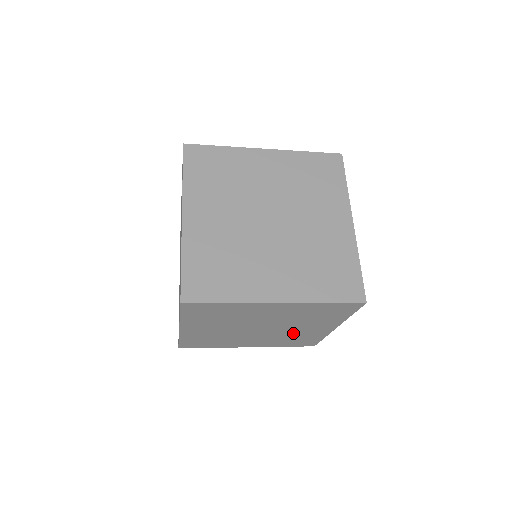
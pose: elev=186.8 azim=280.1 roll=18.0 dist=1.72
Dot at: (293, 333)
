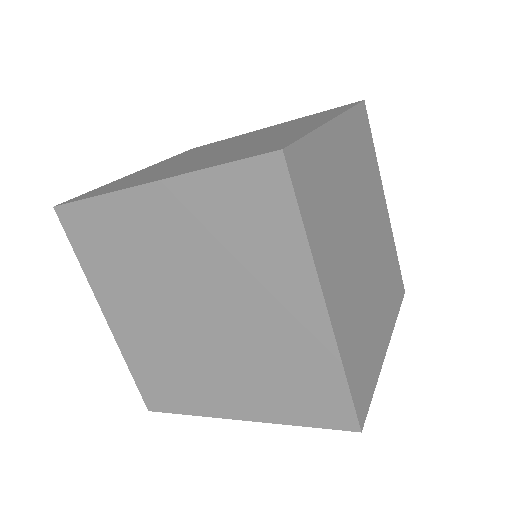
Dot at: occluded
